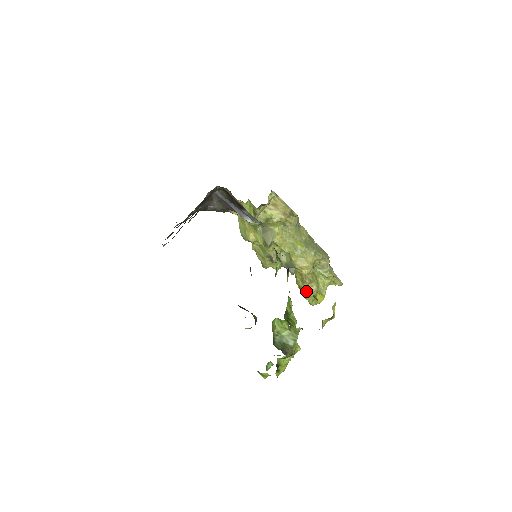
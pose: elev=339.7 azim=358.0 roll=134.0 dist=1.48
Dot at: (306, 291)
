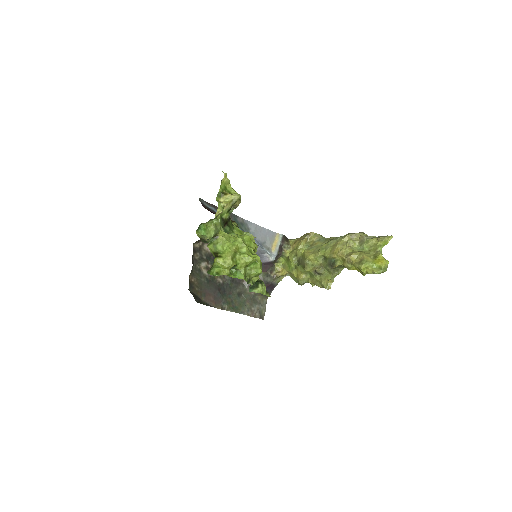
Dot at: (356, 265)
